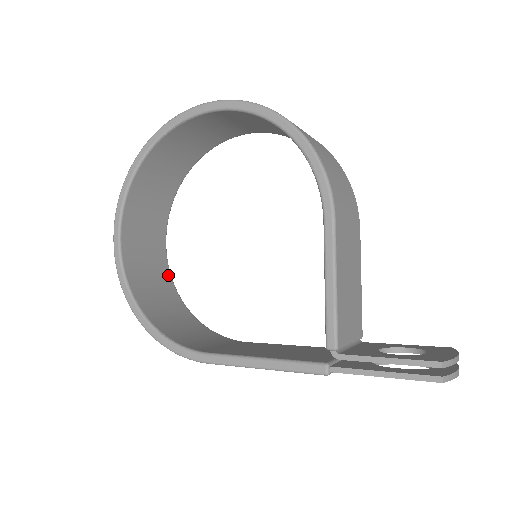
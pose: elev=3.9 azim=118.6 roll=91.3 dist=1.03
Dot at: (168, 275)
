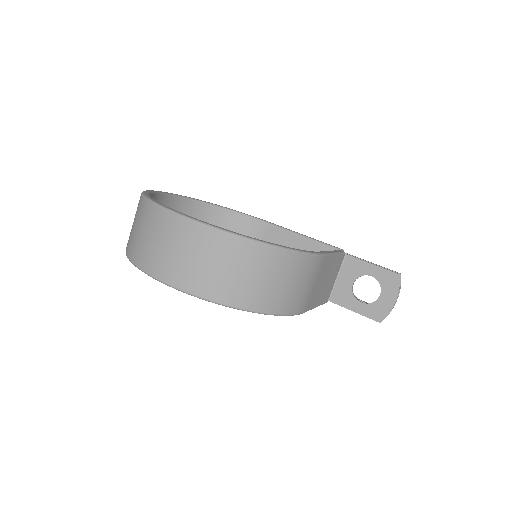
Dot at: (188, 202)
